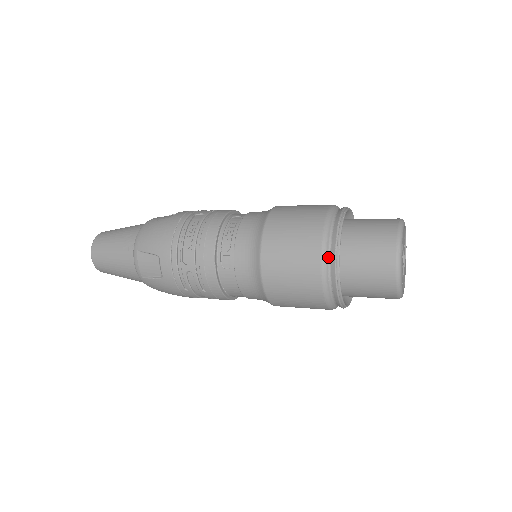
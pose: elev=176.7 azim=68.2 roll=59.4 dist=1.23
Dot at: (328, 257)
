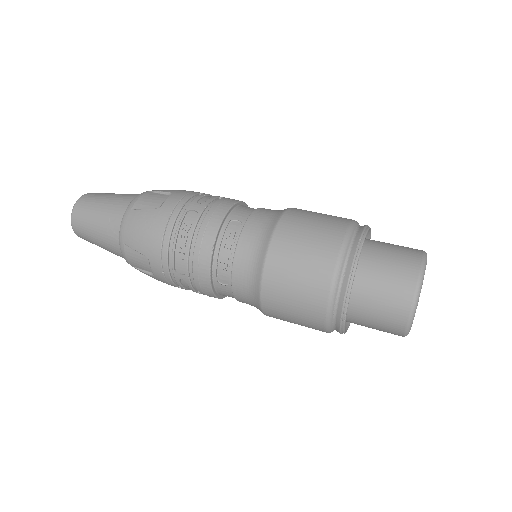
Dot at: (335, 305)
